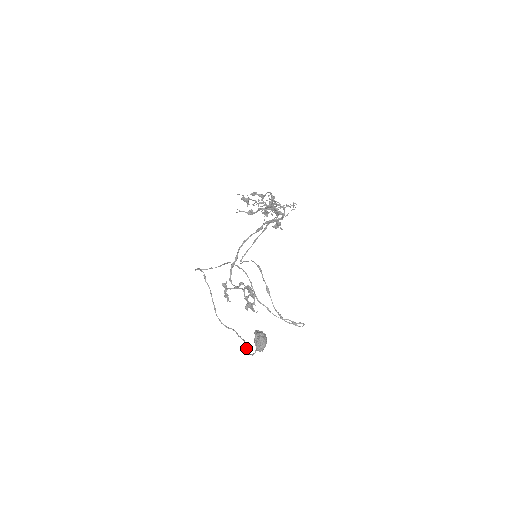
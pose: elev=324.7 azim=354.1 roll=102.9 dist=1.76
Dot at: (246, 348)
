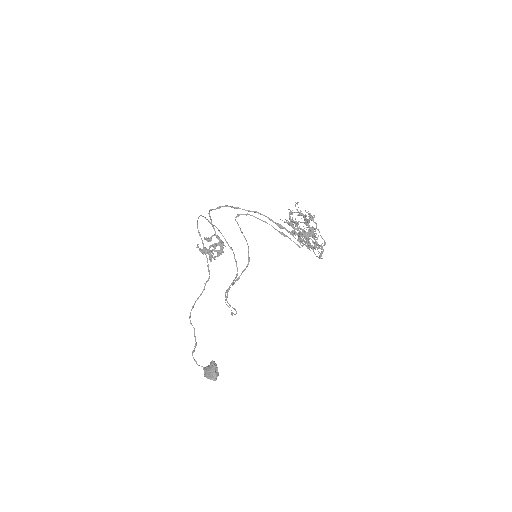
Dot at: (194, 351)
